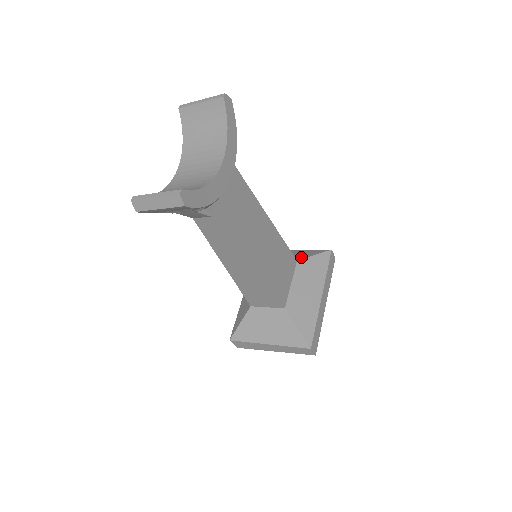
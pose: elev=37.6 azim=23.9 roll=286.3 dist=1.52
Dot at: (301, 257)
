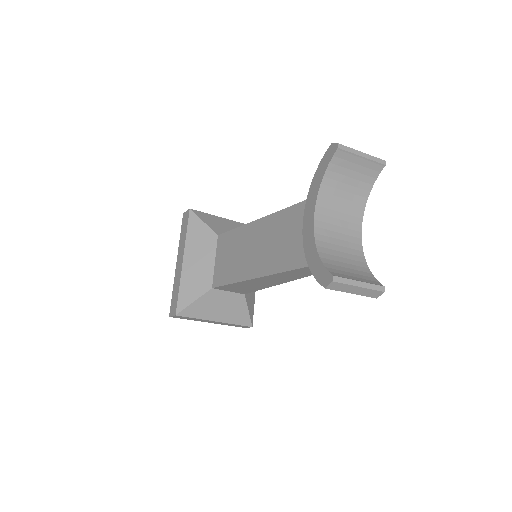
Dot at: occluded
